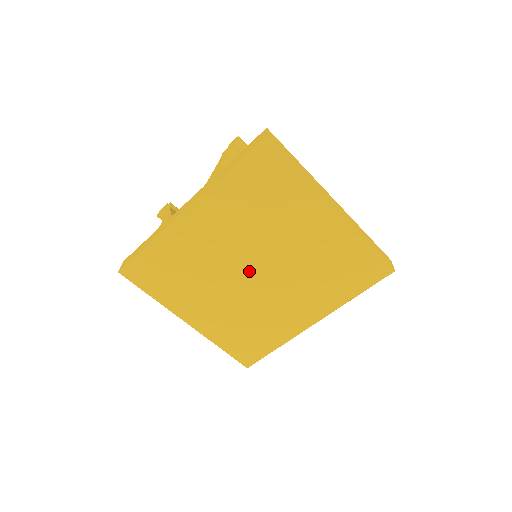
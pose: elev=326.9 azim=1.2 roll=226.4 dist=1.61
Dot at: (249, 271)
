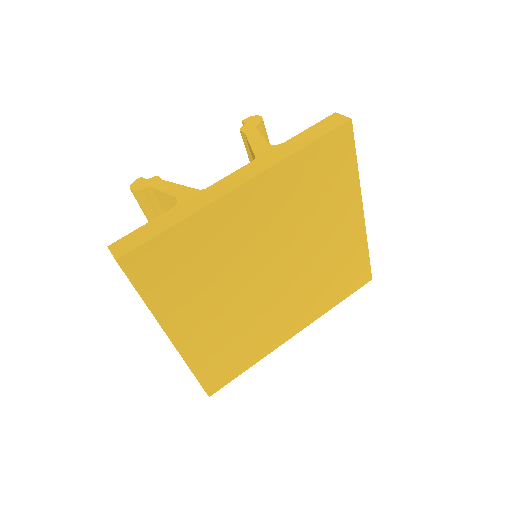
Dot at: (268, 271)
